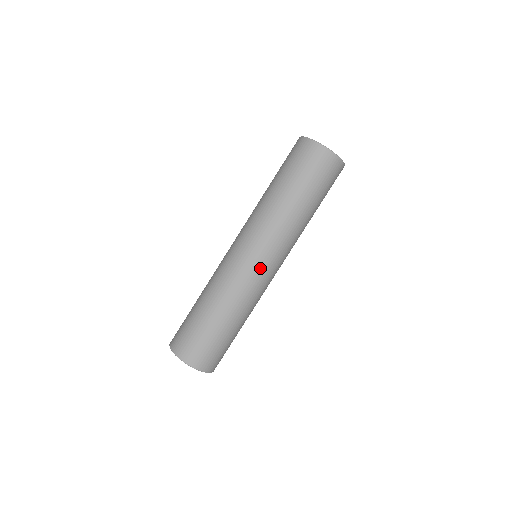
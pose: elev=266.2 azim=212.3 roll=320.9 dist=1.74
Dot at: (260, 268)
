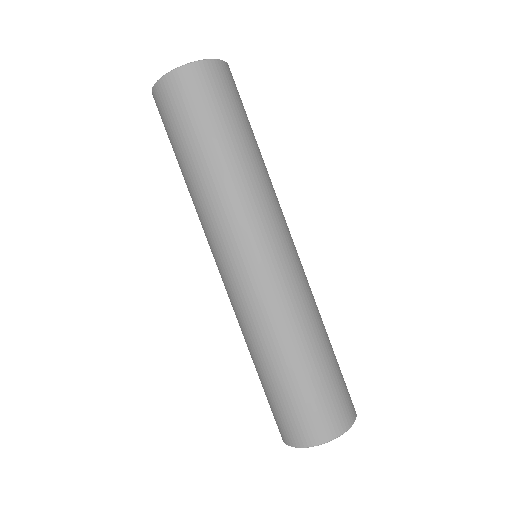
Dot at: (258, 268)
